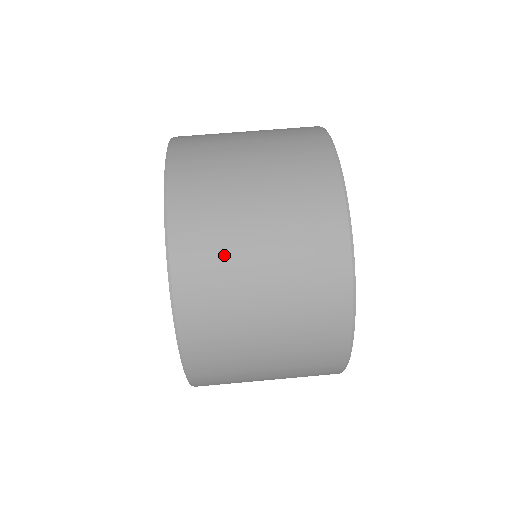
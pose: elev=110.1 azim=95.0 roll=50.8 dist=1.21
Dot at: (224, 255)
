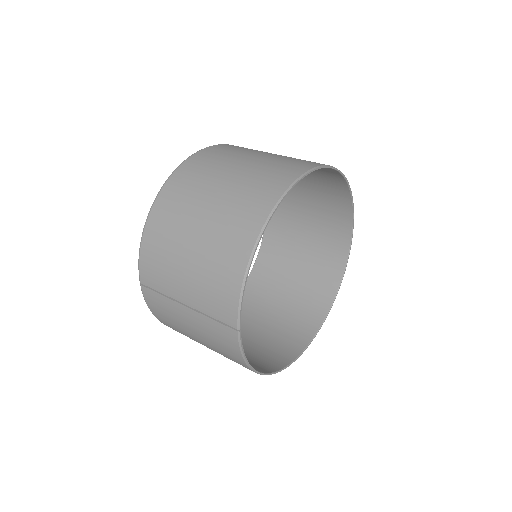
Dot at: occluded
